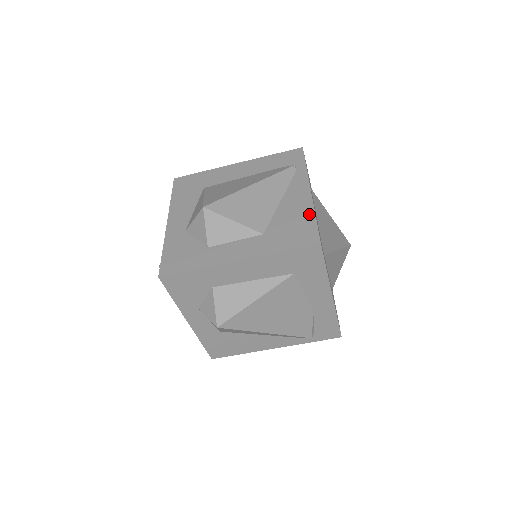
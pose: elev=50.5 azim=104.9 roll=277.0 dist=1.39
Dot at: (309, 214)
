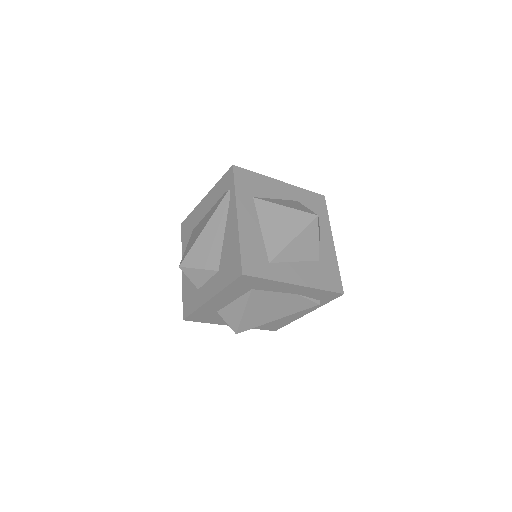
Dot at: (237, 244)
